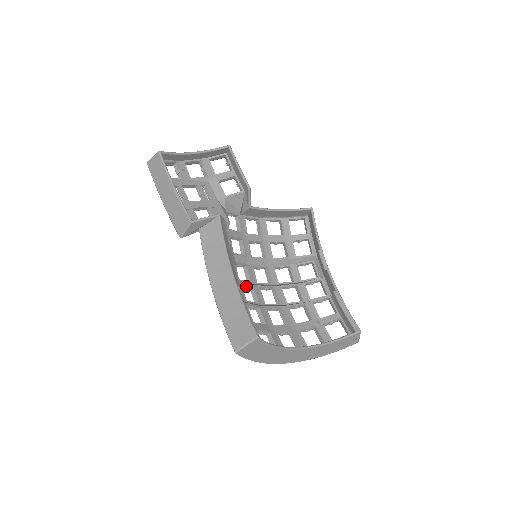
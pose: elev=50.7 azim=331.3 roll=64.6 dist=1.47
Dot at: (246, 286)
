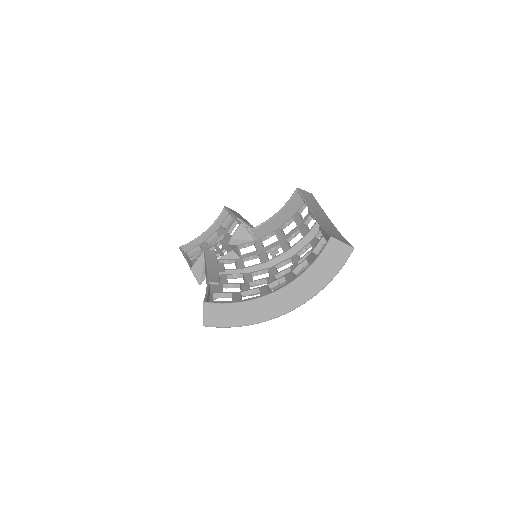
Dot at: (258, 282)
